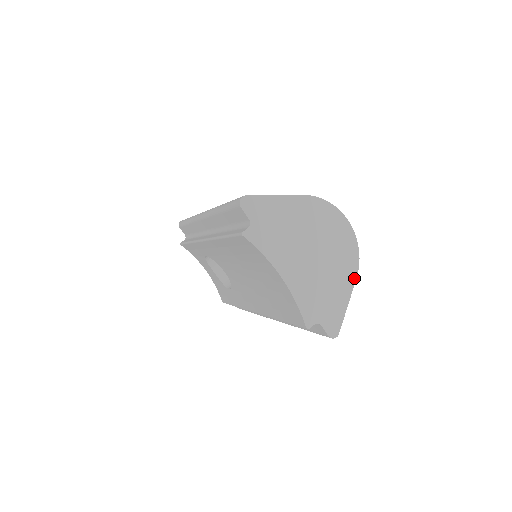
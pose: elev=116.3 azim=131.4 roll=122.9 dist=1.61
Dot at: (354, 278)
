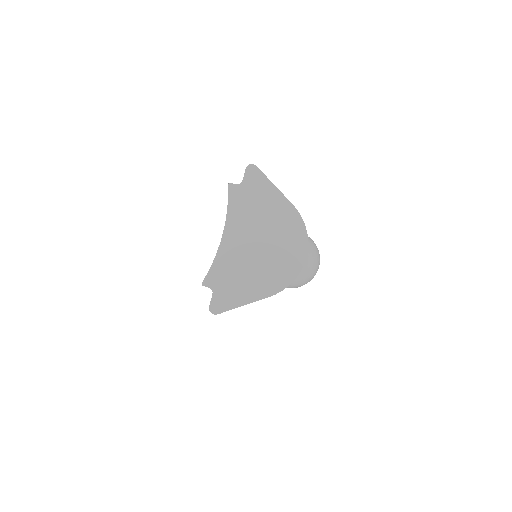
Dot at: (269, 294)
